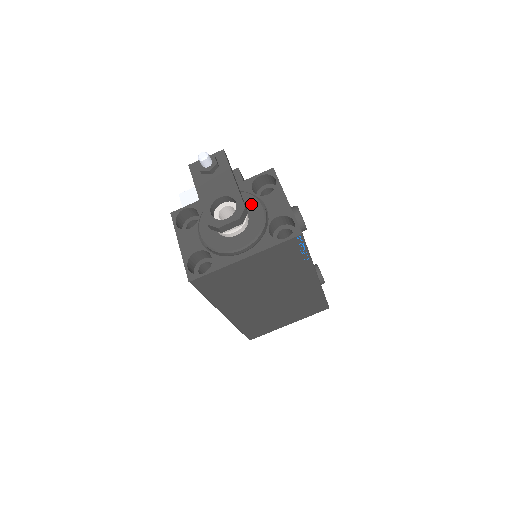
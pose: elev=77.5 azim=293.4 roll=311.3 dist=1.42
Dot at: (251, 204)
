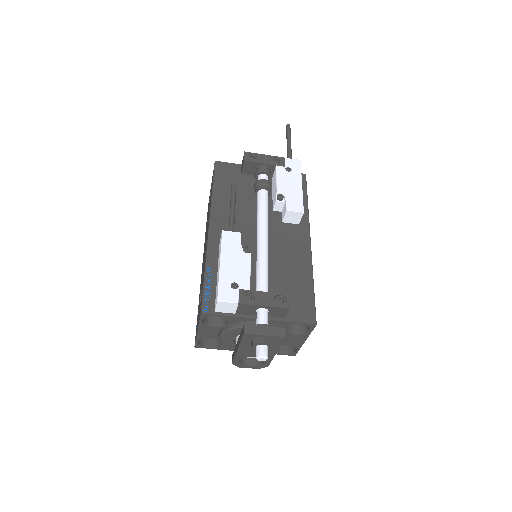
Dot at: occluded
